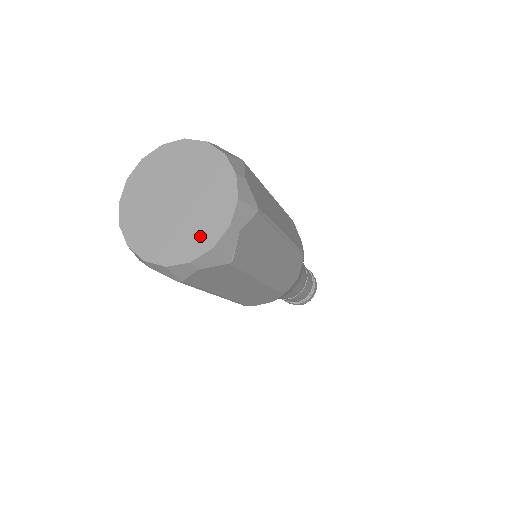
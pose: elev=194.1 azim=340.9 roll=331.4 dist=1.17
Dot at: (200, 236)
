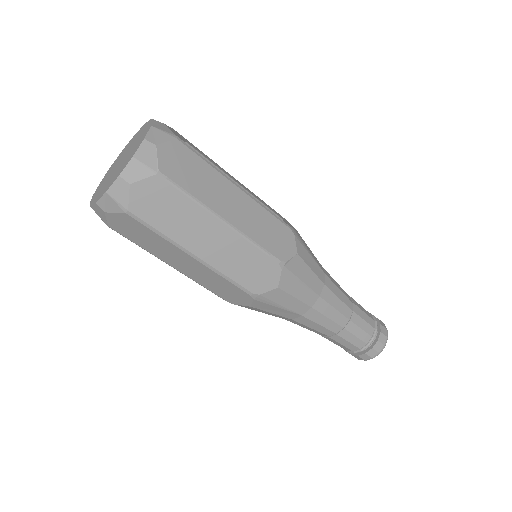
Dot at: (128, 160)
